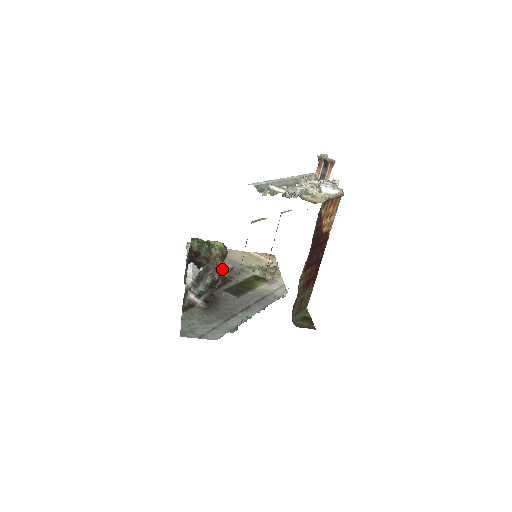
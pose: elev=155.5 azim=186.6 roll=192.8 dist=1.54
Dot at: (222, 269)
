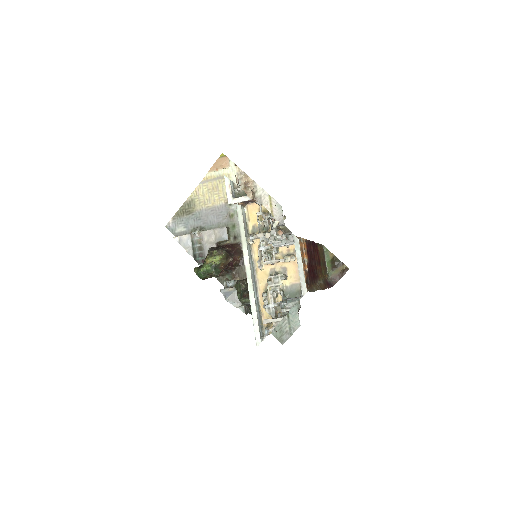
Dot at: (224, 241)
